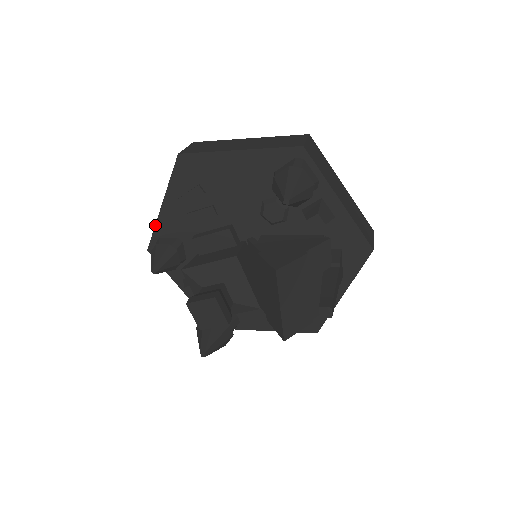
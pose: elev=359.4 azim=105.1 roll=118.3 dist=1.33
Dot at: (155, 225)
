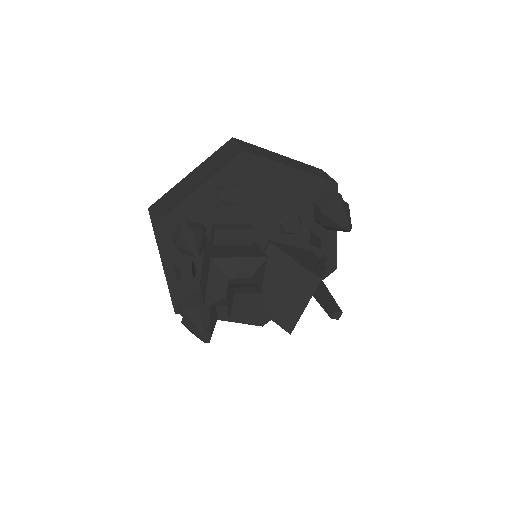
Dot at: (178, 205)
